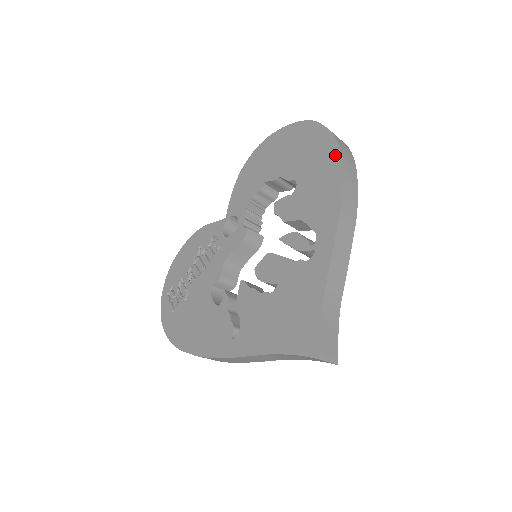
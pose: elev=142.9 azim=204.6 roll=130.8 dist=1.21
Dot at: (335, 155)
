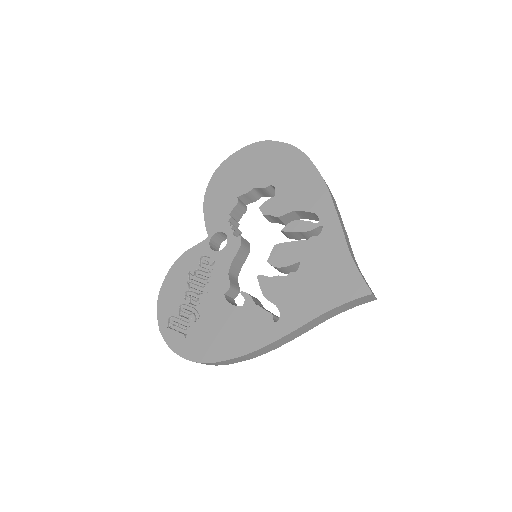
Dot at: (302, 158)
